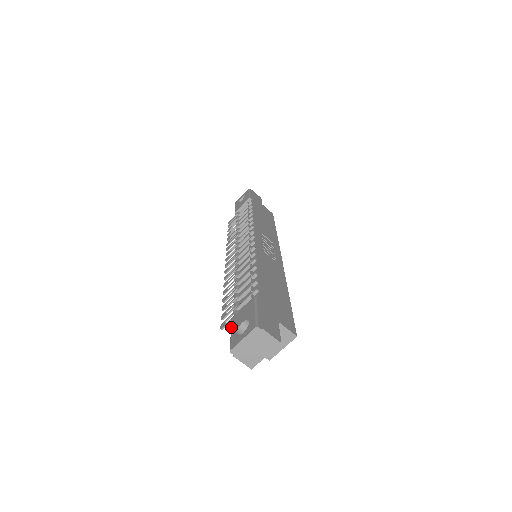
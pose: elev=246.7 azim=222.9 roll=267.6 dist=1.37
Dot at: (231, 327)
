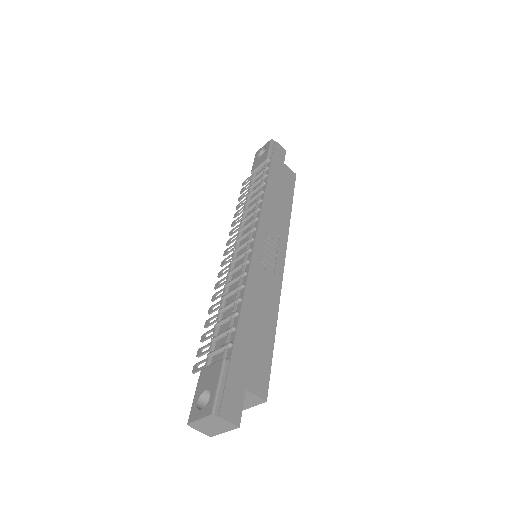
Dot at: (197, 385)
